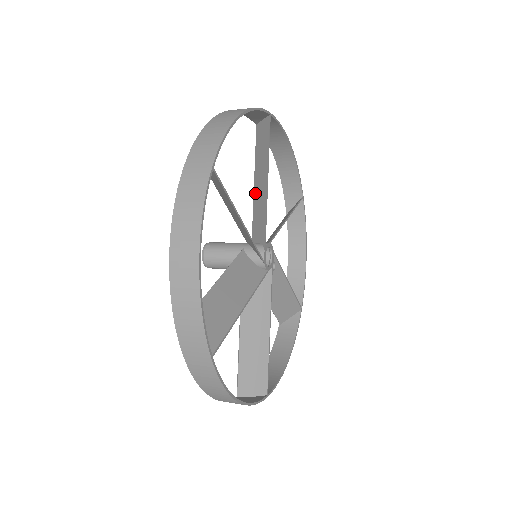
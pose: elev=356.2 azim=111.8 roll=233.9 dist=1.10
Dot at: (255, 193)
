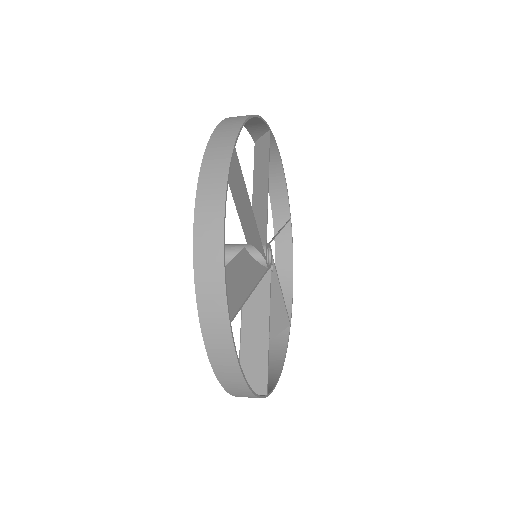
Dot at: (254, 200)
